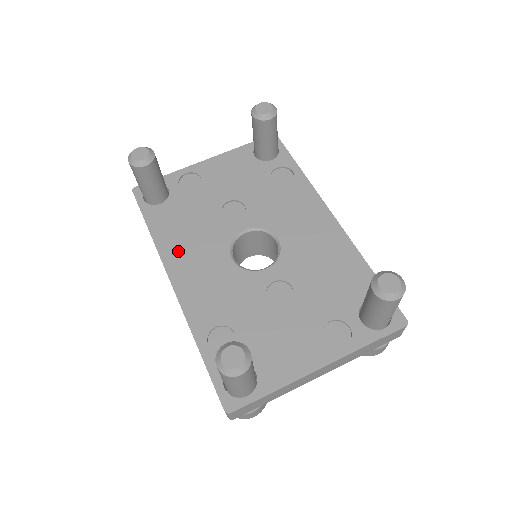
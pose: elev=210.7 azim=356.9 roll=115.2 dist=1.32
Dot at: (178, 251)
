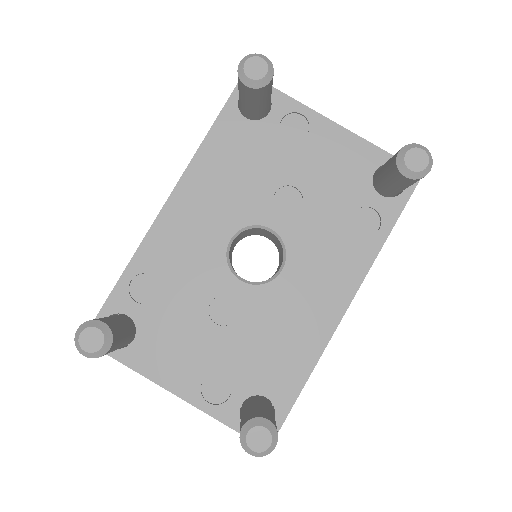
Dot at: (204, 180)
